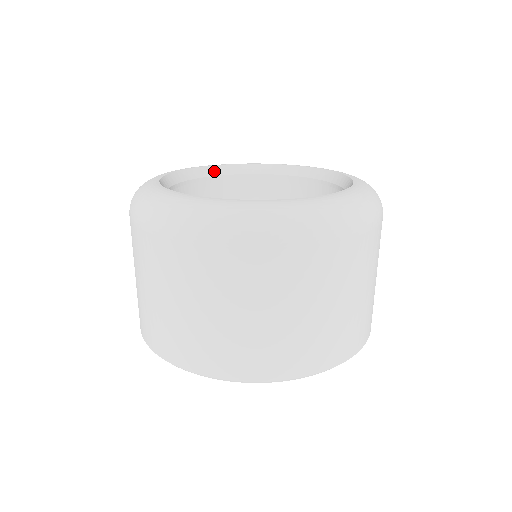
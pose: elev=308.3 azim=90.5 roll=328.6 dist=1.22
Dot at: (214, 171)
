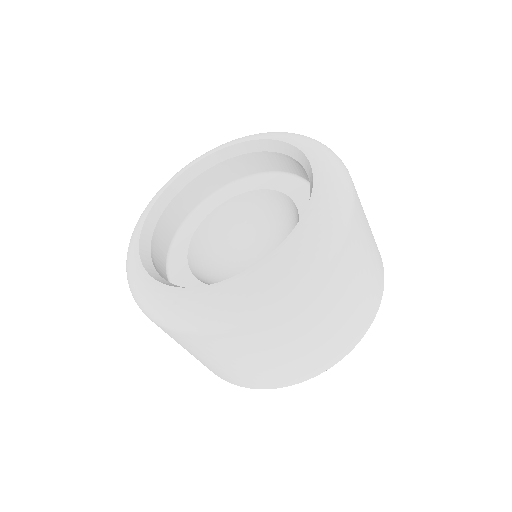
Dot at: (174, 189)
